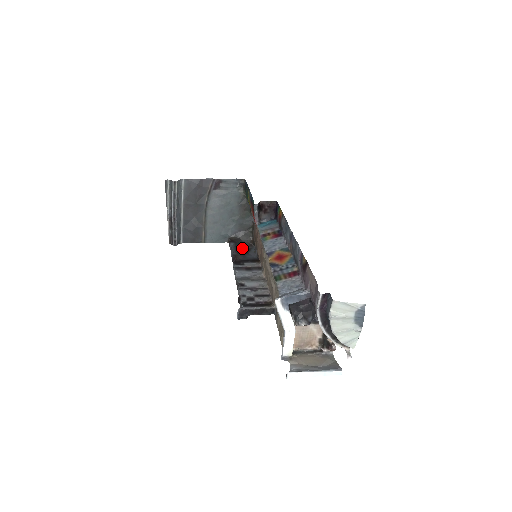
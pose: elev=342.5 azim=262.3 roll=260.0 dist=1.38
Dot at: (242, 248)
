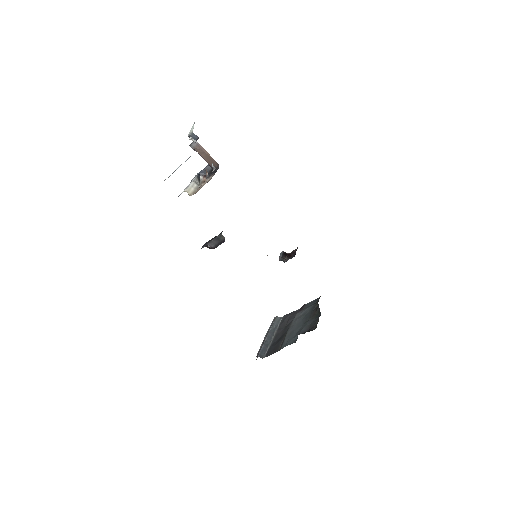
Dot at: occluded
